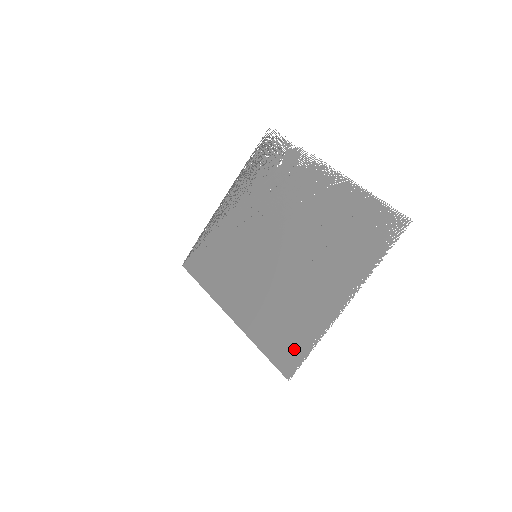
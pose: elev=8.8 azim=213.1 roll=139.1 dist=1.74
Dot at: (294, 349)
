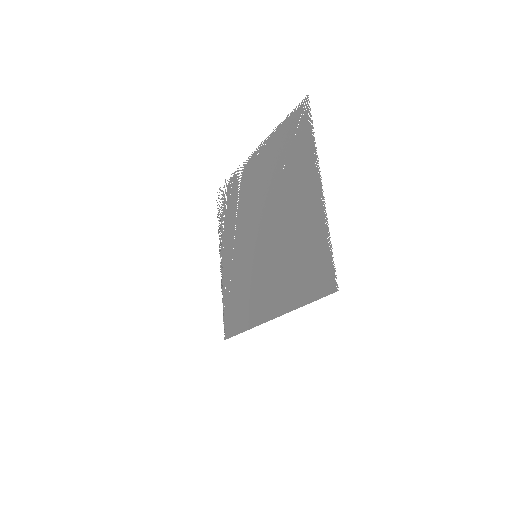
Dot at: (321, 264)
